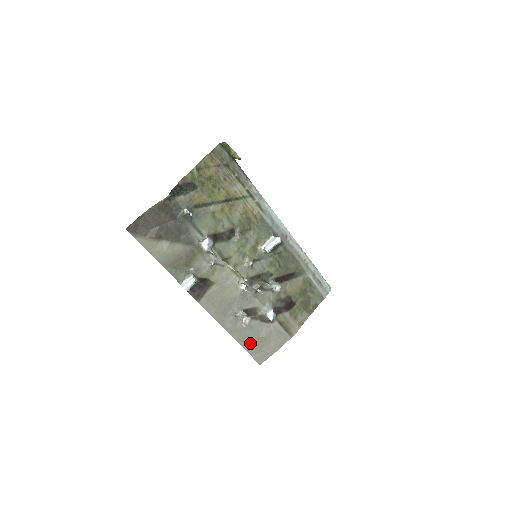
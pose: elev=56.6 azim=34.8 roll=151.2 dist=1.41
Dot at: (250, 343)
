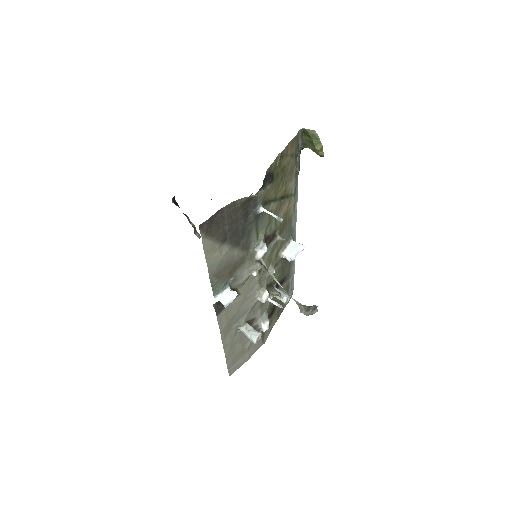
Dot at: (234, 356)
